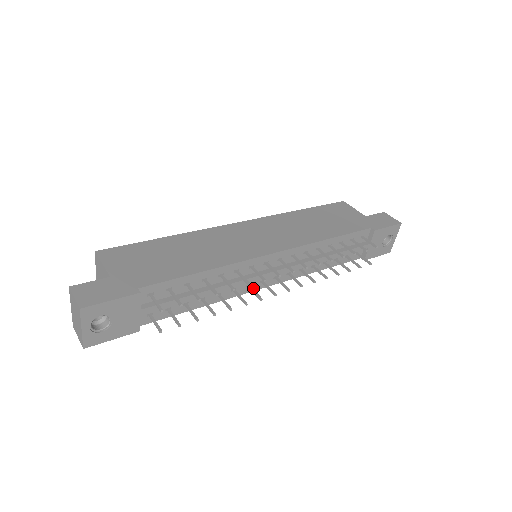
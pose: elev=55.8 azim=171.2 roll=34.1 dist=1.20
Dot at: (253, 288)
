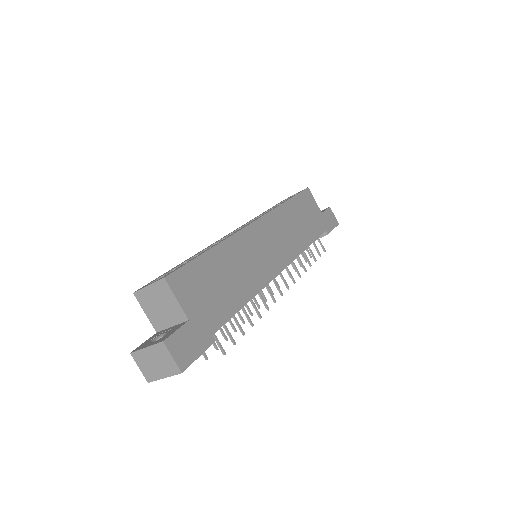
Dot at: occluded
